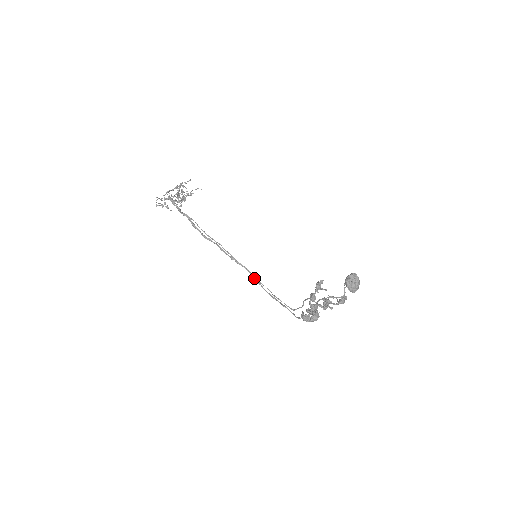
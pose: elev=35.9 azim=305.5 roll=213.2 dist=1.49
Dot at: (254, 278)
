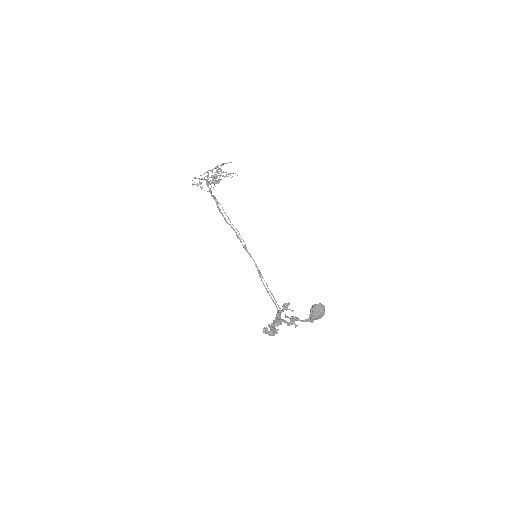
Dot at: (257, 270)
